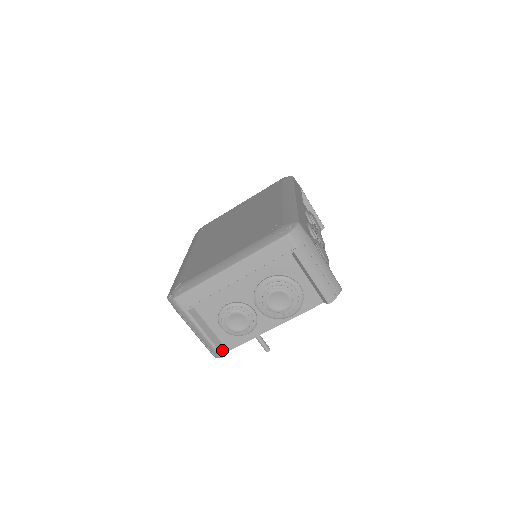
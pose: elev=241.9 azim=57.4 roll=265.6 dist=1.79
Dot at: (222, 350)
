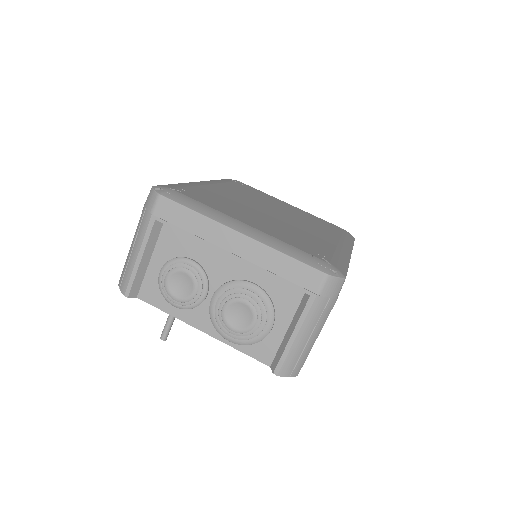
Dot at: (134, 289)
